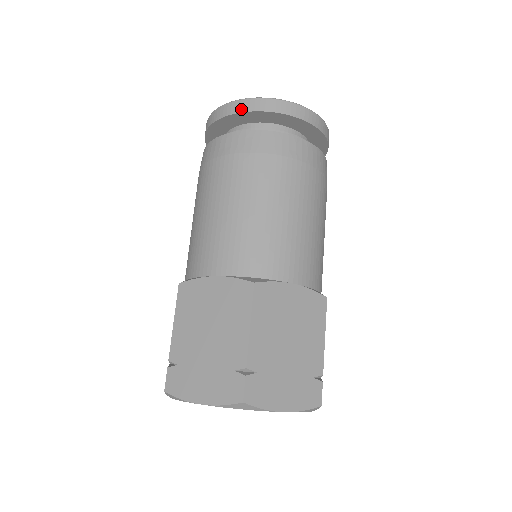
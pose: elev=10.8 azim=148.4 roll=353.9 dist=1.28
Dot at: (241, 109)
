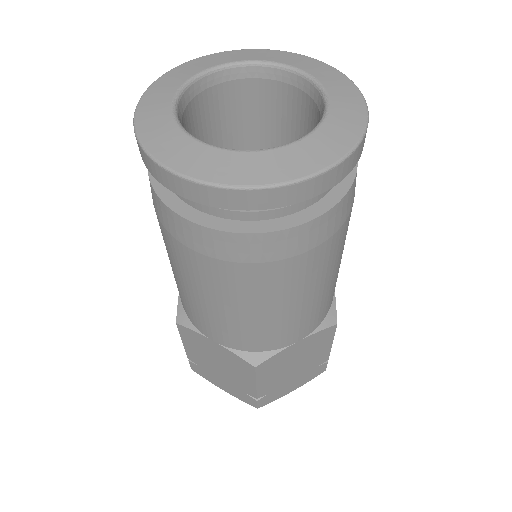
Dot at: (324, 188)
